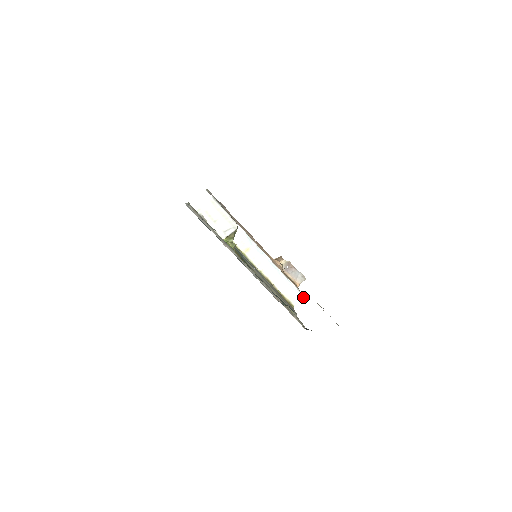
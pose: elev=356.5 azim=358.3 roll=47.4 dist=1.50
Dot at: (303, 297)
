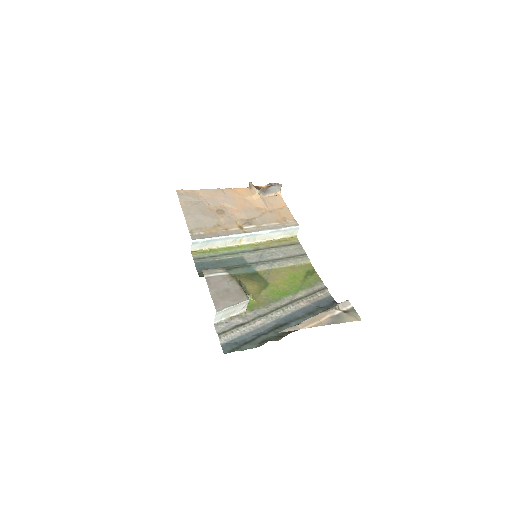
Dot at: occluded
